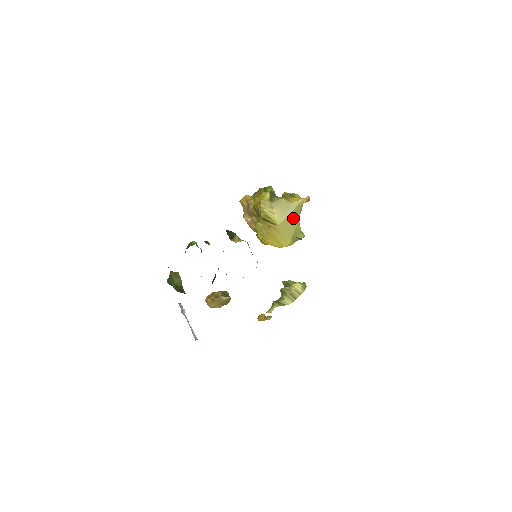
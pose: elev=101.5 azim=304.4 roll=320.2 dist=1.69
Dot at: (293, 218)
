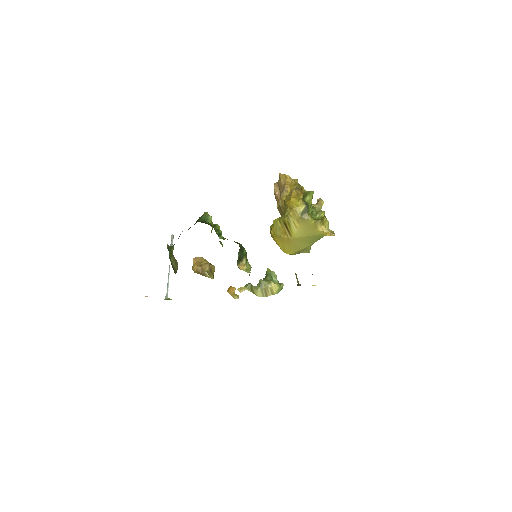
Dot at: (309, 240)
